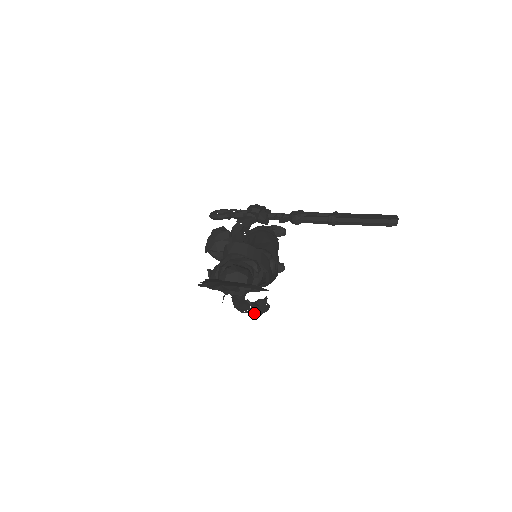
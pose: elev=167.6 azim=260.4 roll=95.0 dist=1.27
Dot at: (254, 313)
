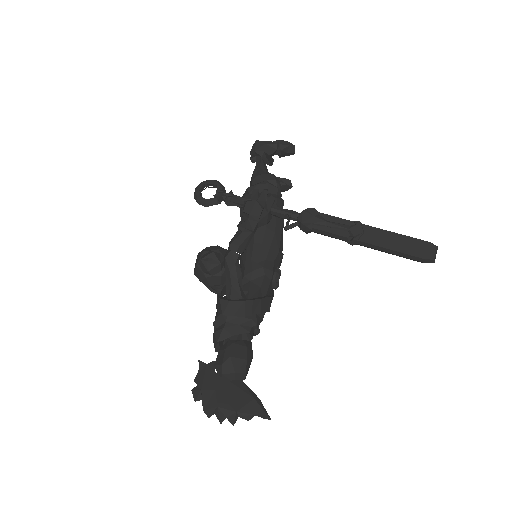
Dot at: occluded
